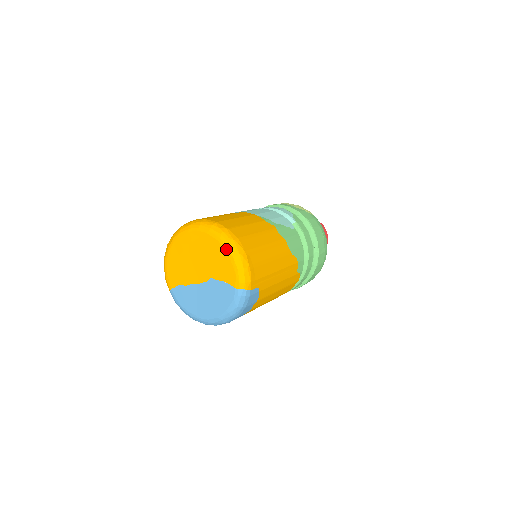
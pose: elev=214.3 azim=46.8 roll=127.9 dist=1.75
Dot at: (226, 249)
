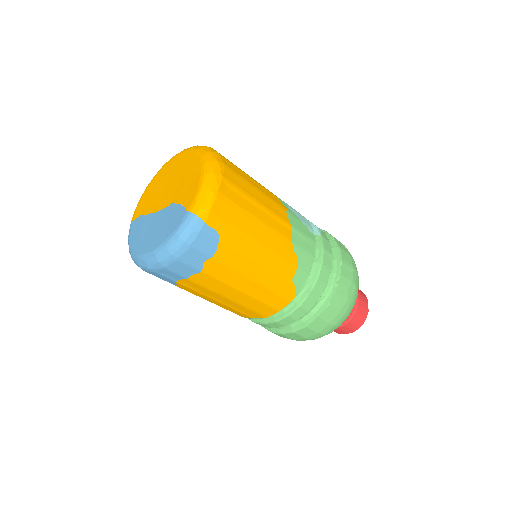
Dot at: (202, 165)
